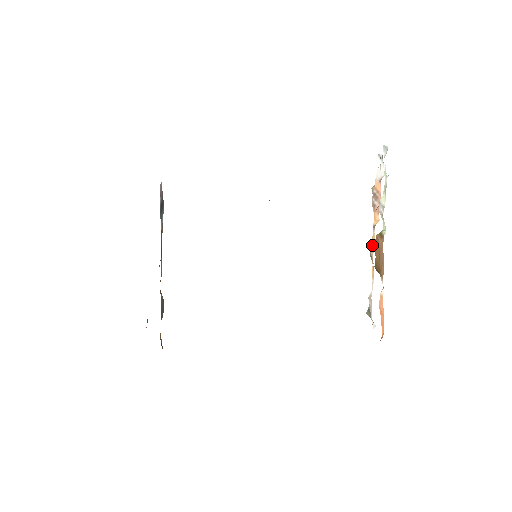
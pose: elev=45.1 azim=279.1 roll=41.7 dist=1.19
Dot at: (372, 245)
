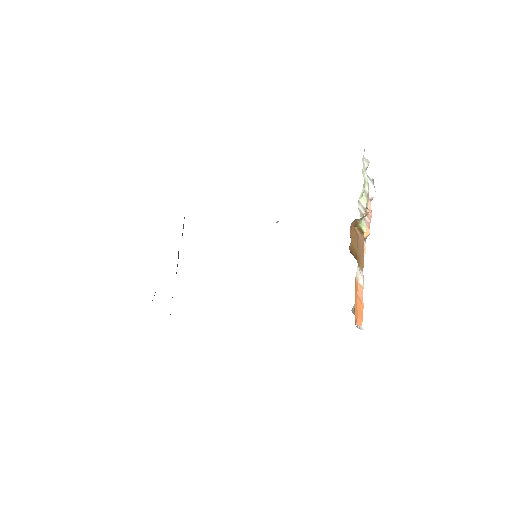
Dot at: occluded
